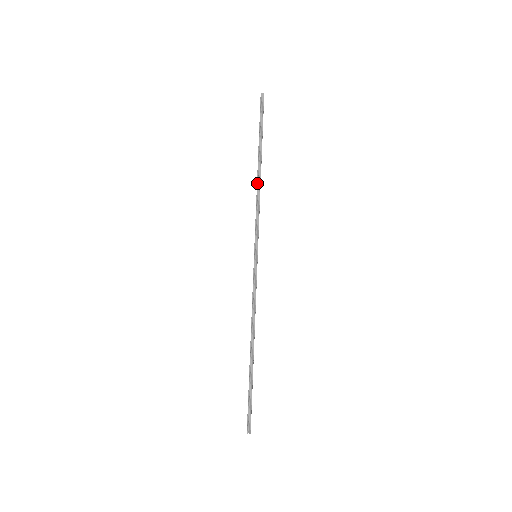
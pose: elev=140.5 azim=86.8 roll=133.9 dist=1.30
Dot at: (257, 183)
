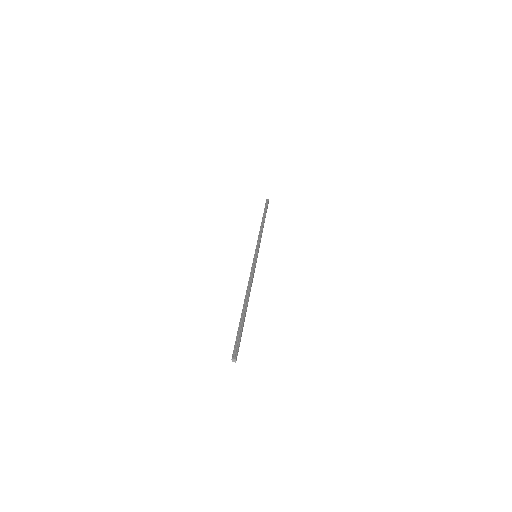
Dot at: (260, 226)
